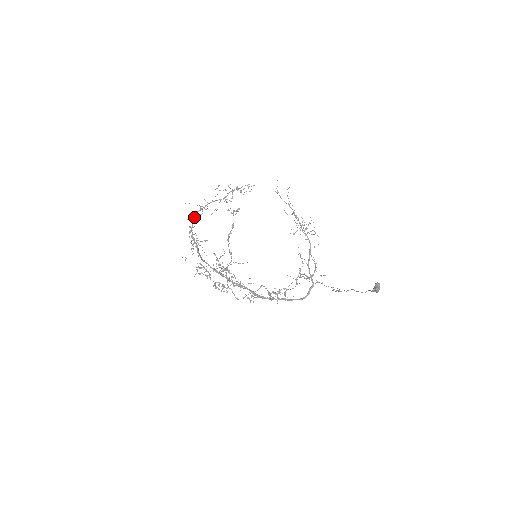
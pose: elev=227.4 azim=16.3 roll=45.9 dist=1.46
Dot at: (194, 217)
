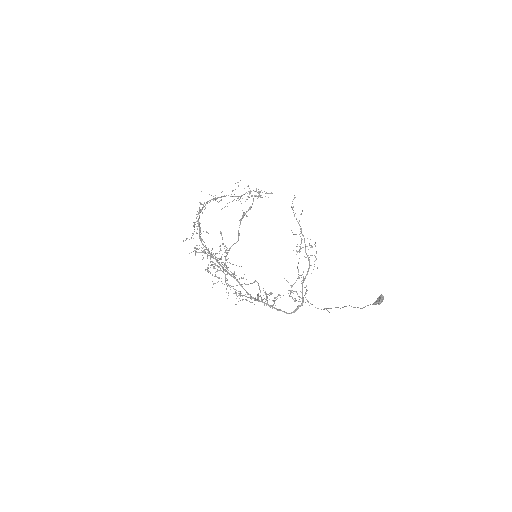
Dot at: occluded
